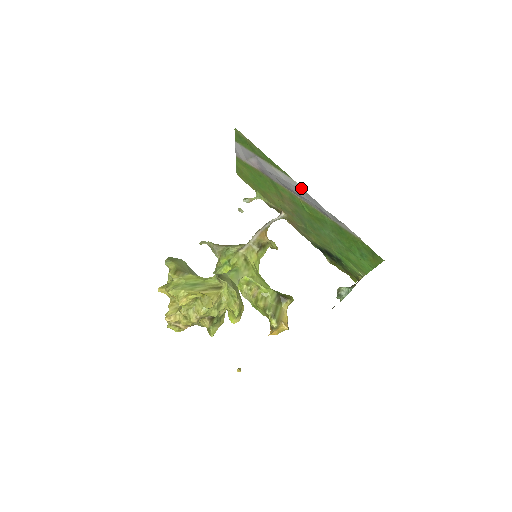
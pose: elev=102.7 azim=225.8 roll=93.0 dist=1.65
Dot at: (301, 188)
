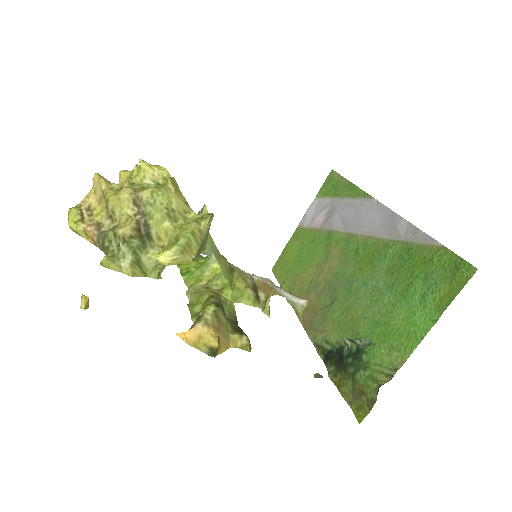
Dot at: (379, 203)
